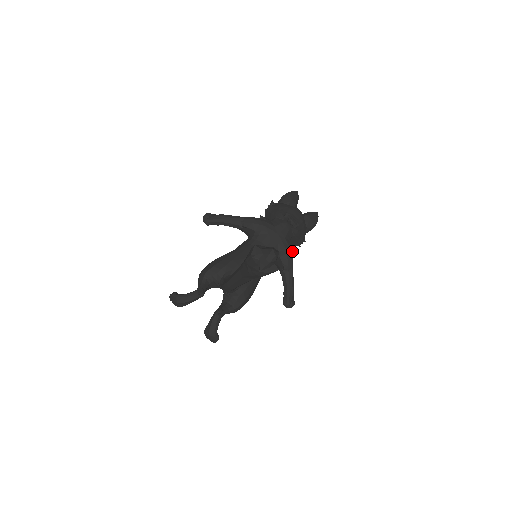
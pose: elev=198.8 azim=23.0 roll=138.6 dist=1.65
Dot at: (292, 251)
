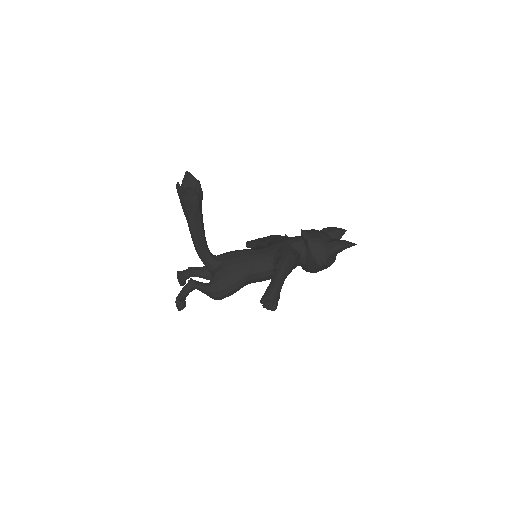
Dot at: (294, 258)
